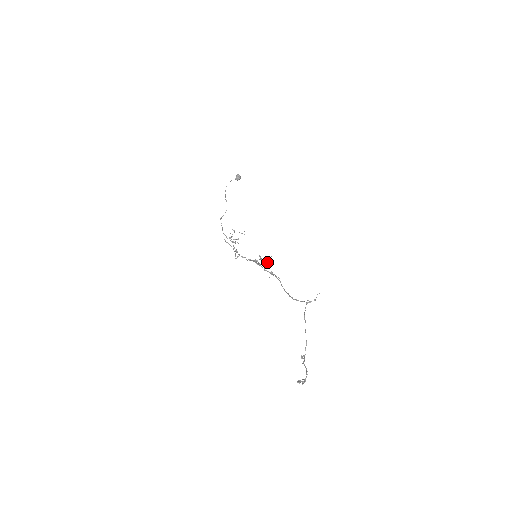
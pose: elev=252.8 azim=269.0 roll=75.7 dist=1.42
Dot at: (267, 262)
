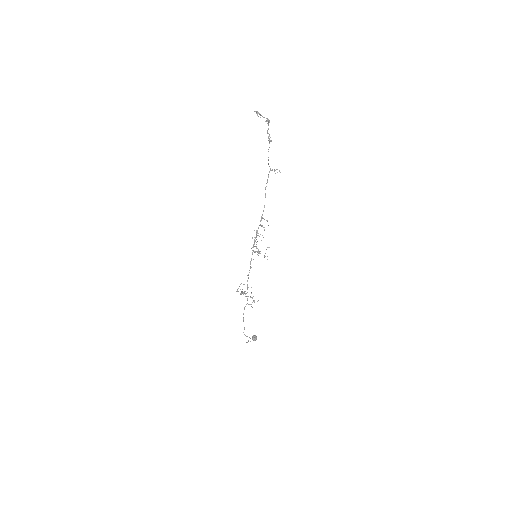
Dot at: occluded
